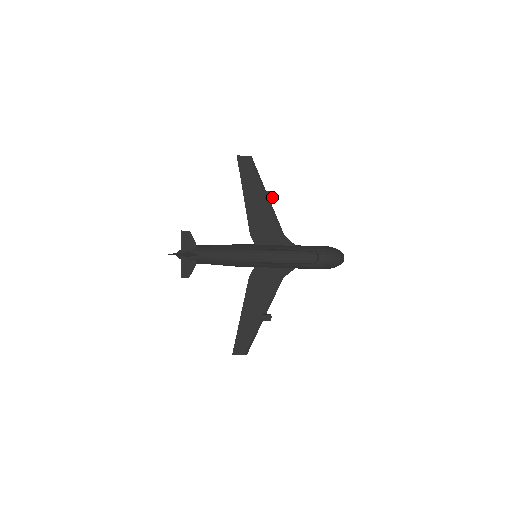
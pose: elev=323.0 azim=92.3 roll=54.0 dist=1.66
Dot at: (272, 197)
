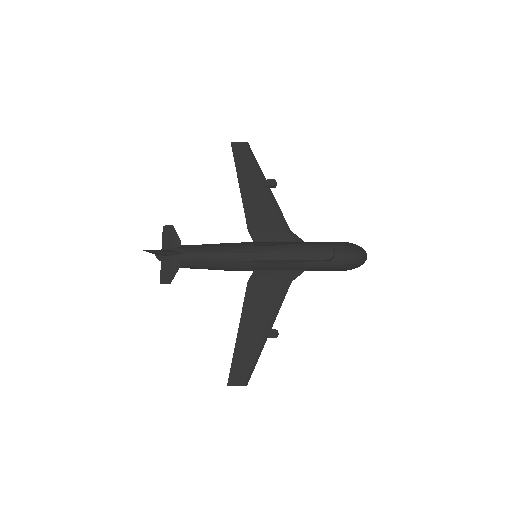
Dot at: (274, 186)
